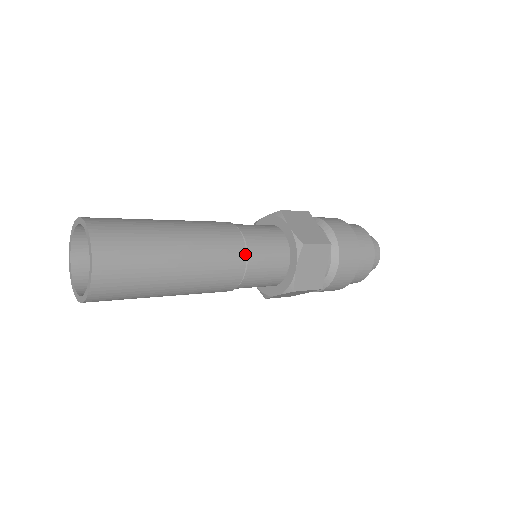
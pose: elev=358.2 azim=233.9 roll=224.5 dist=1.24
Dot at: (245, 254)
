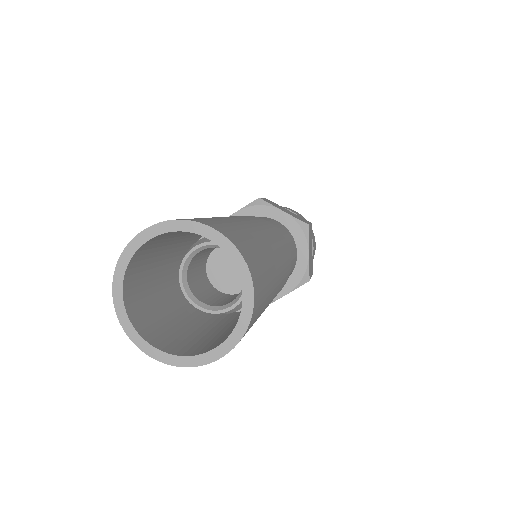
Dot at: (287, 244)
